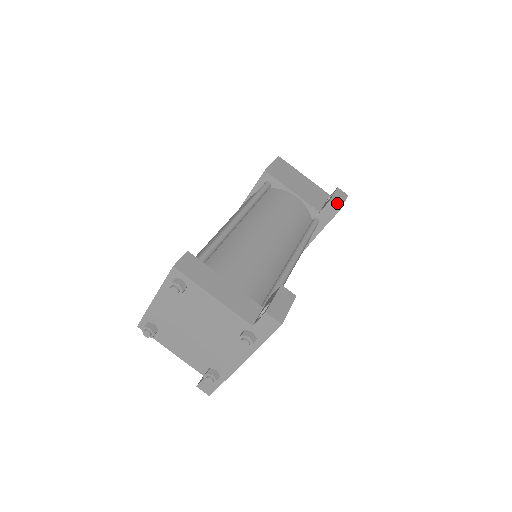
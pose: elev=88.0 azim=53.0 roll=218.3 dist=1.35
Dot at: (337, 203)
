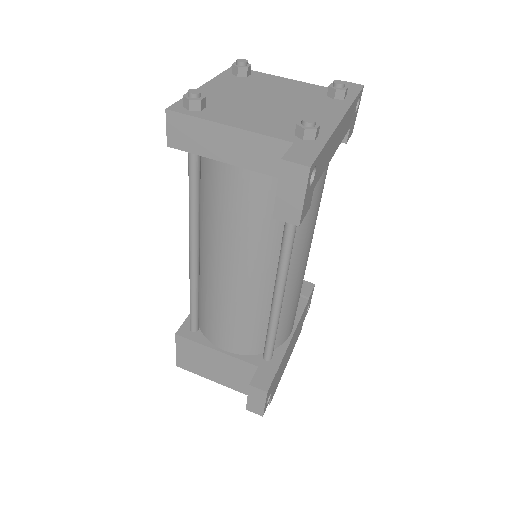
Dot at: occluded
